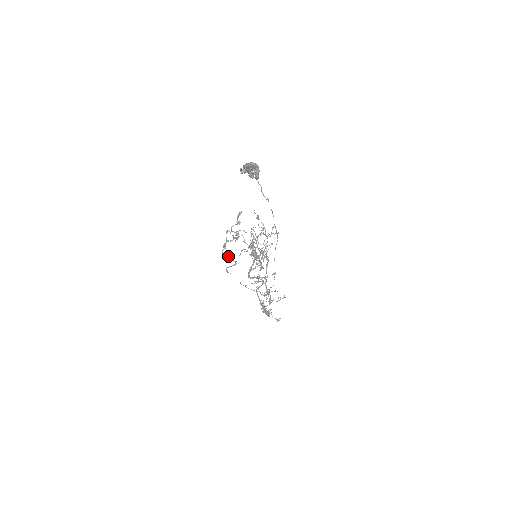
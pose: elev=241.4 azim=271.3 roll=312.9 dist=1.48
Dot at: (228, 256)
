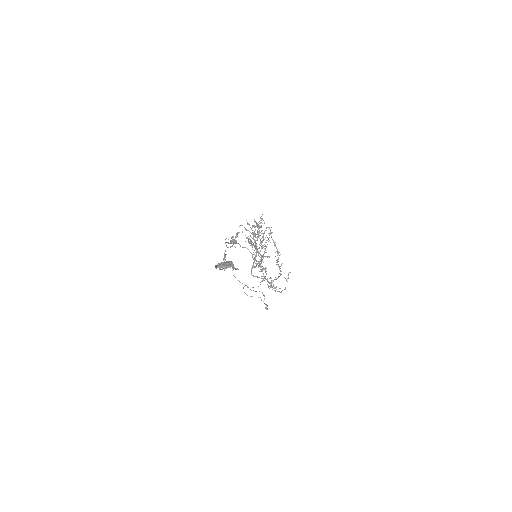
Dot at: occluded
